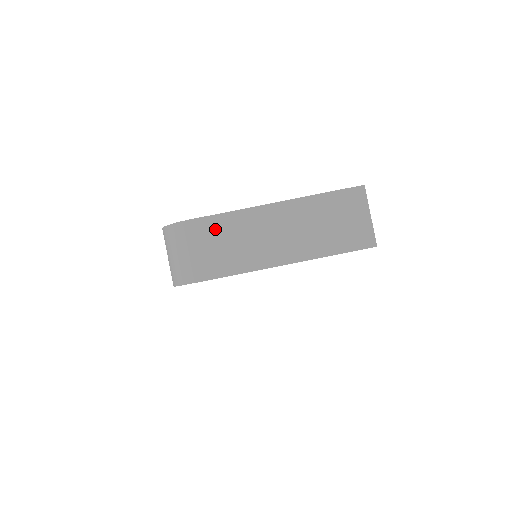
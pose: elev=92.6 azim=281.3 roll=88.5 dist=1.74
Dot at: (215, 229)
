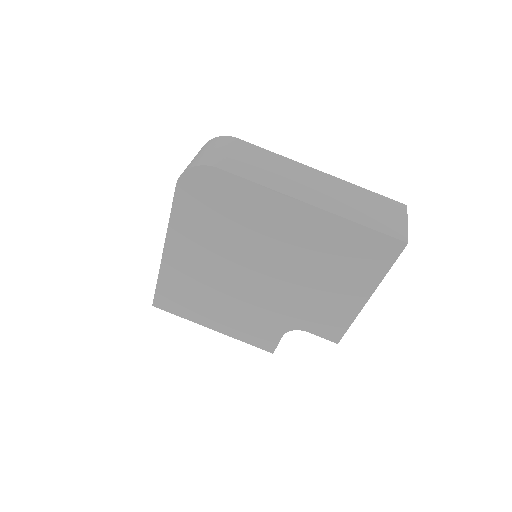
Dot at: (257, 153)
